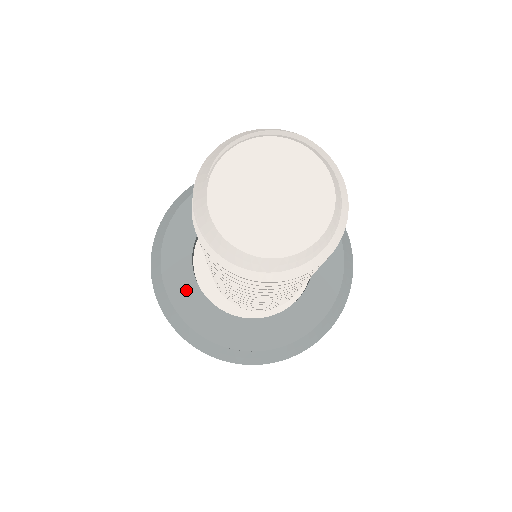
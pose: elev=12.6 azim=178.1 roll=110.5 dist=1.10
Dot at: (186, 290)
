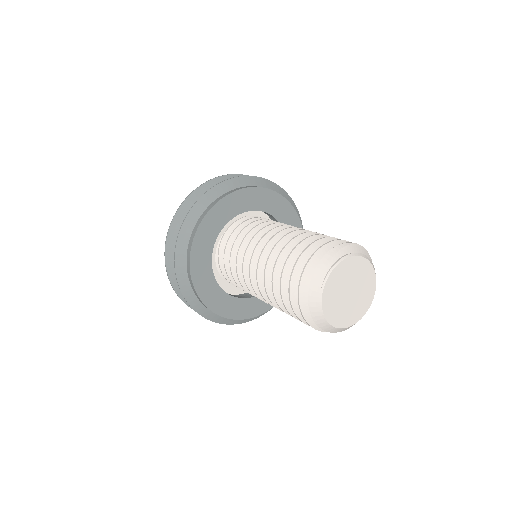
Dot at: (210, 288)
